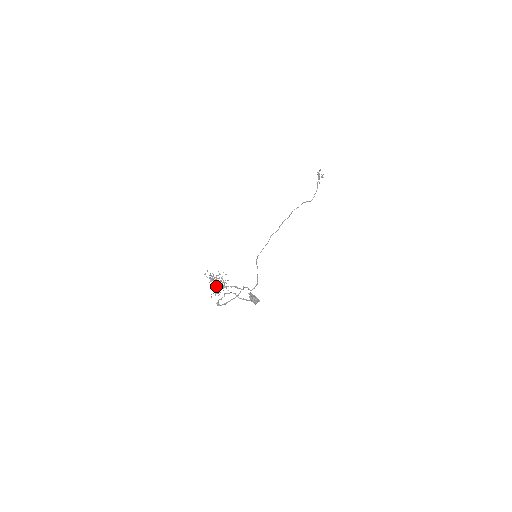
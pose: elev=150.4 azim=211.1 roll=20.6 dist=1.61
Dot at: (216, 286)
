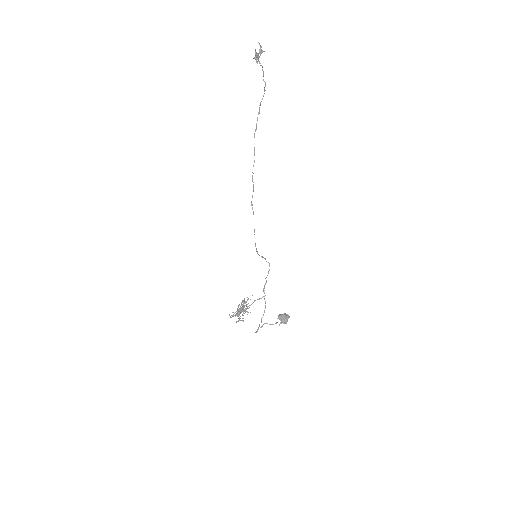
Dot at: (243, 311)
